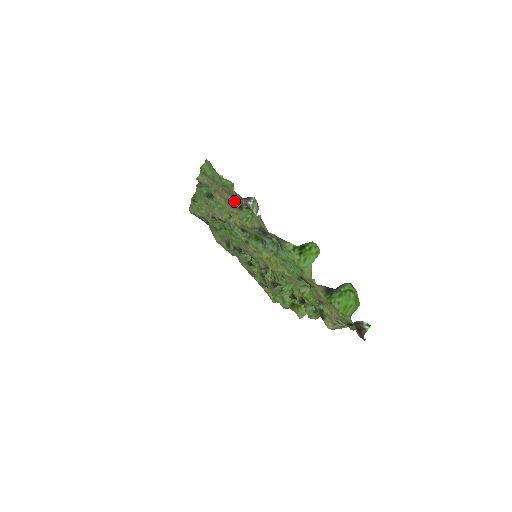
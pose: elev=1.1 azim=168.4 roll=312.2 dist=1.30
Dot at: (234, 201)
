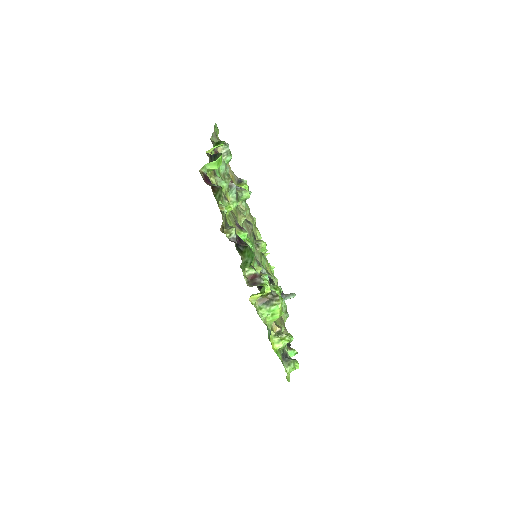
Dot at: occluded
